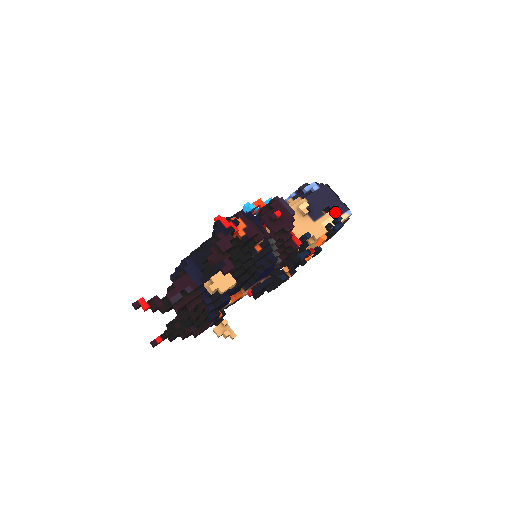
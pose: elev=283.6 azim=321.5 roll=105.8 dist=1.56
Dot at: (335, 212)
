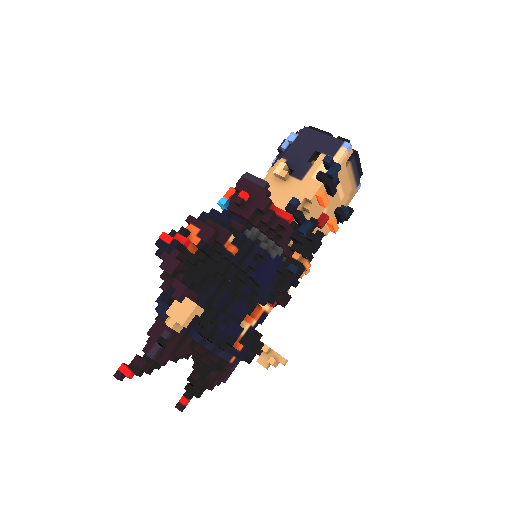
Dot at: (326, 154)
